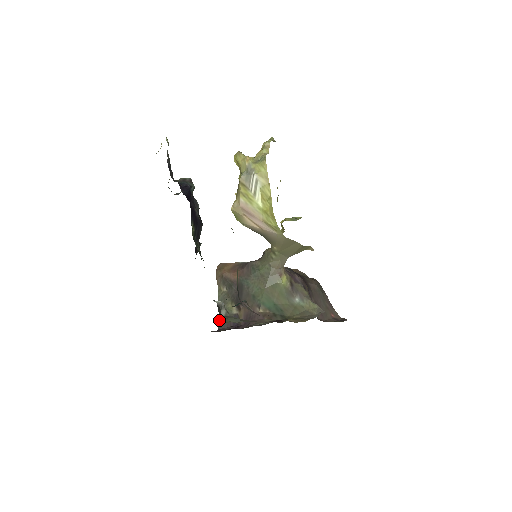
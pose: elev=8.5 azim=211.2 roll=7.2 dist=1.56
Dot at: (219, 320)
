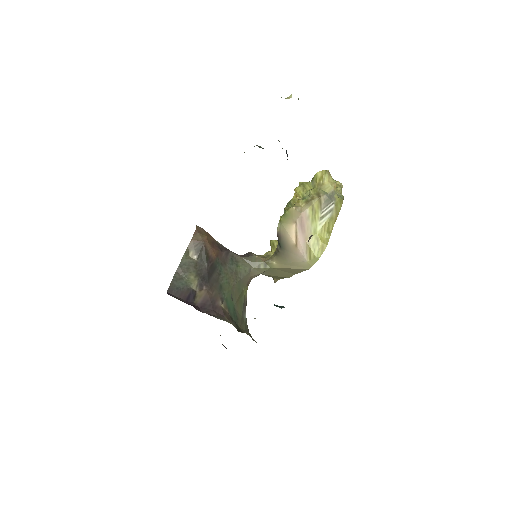
Dot at: (172, 283)
